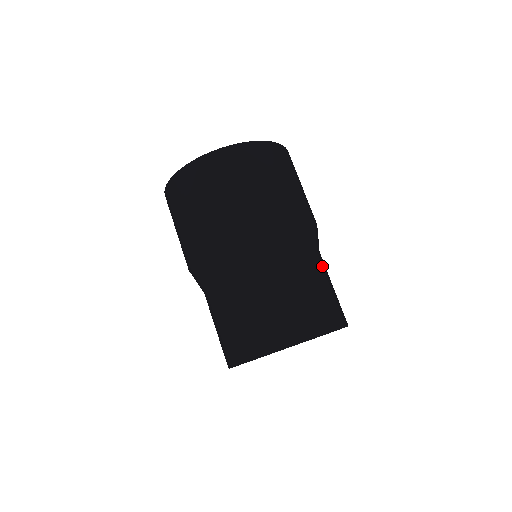
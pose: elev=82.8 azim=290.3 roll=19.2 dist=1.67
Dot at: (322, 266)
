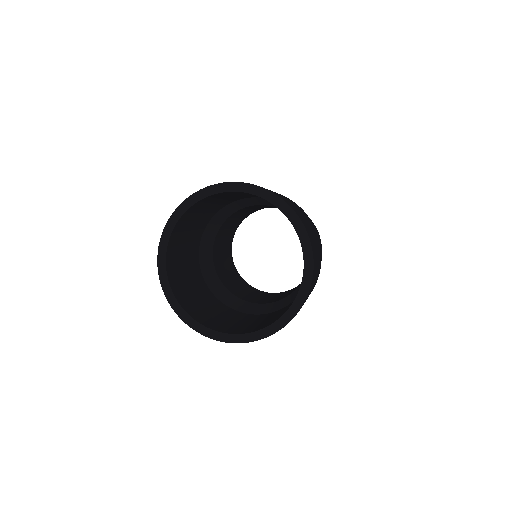
Dot at: occluded
